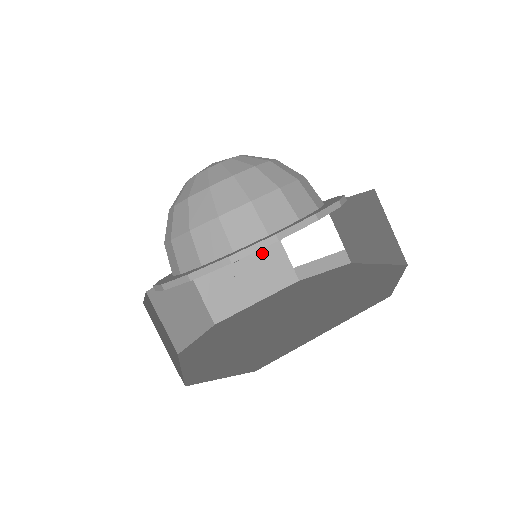
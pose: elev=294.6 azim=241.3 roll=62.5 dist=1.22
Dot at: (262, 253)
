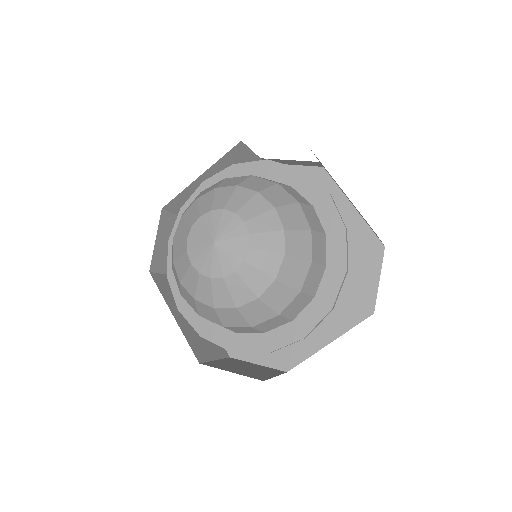
Dot at: (231, 164)
